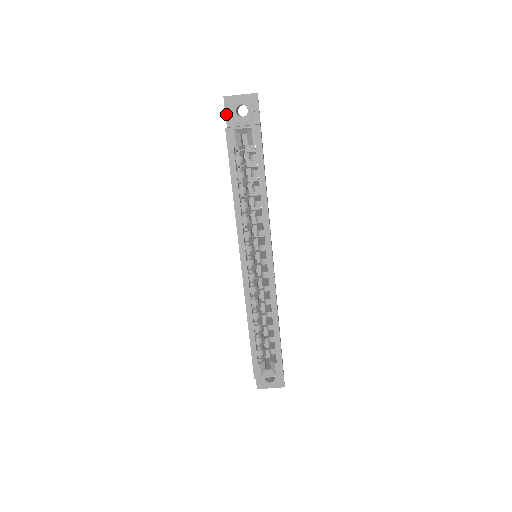
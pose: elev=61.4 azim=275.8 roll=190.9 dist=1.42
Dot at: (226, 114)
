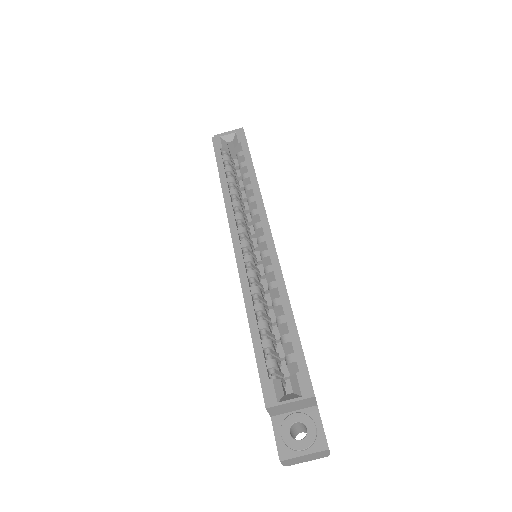
Dot at: occluded
